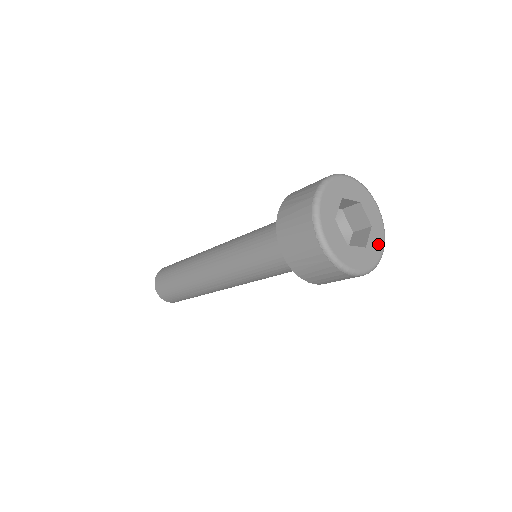
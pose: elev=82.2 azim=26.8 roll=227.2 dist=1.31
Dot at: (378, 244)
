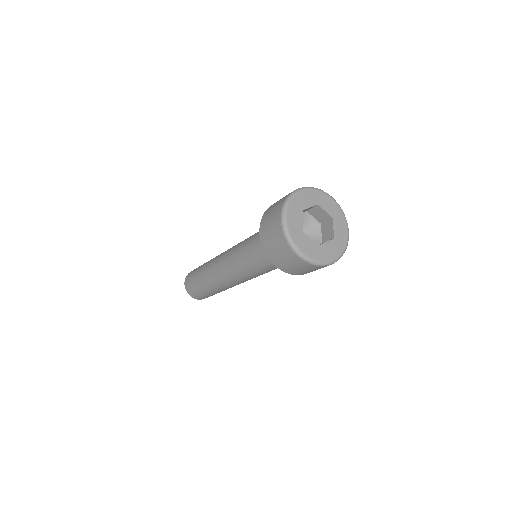
Dot at: (332, 252)
